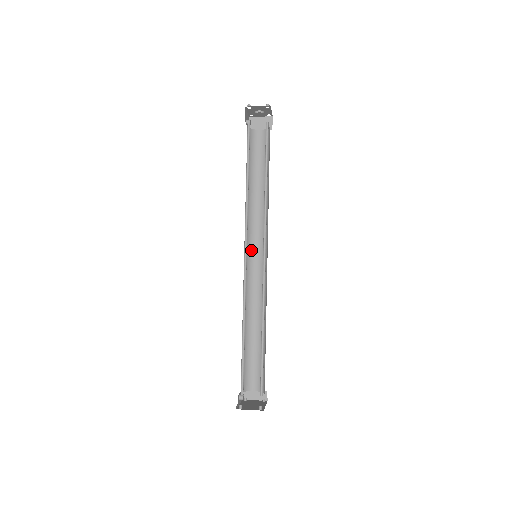
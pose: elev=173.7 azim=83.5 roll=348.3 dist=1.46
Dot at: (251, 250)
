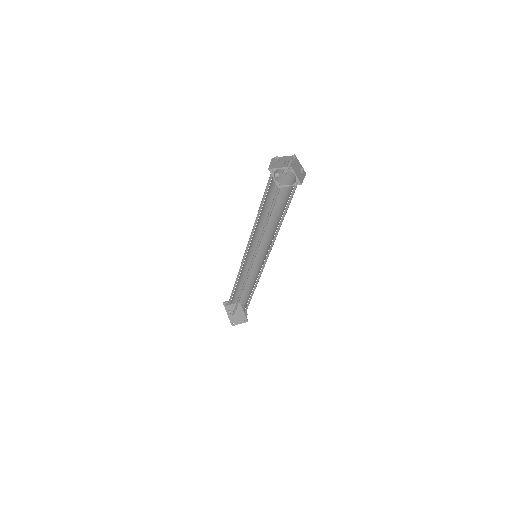
Dot at: (250, 247)
